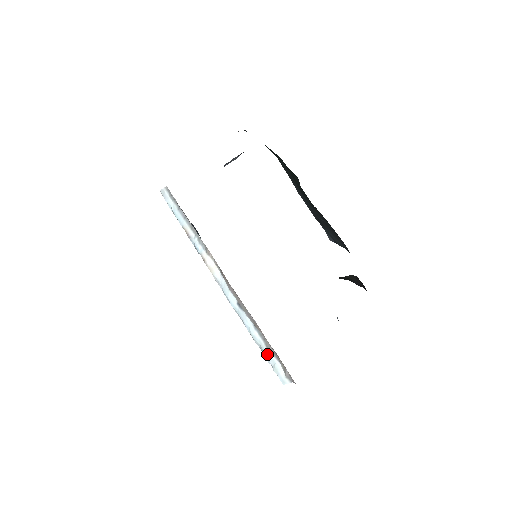
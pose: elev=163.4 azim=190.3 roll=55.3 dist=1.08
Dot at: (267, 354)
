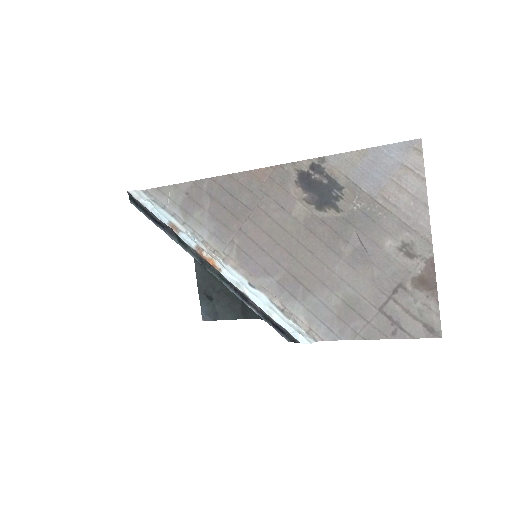
Dot at: (287, 322)
